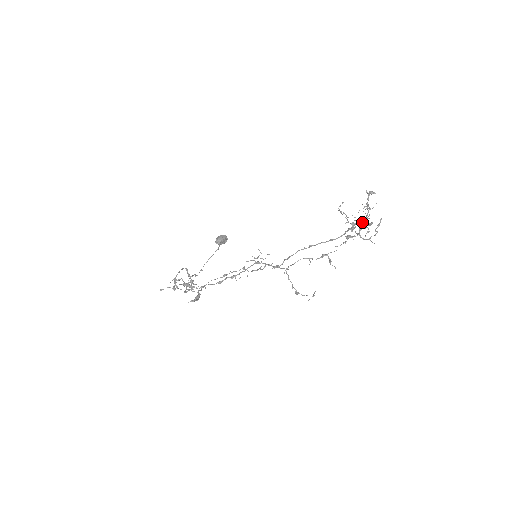
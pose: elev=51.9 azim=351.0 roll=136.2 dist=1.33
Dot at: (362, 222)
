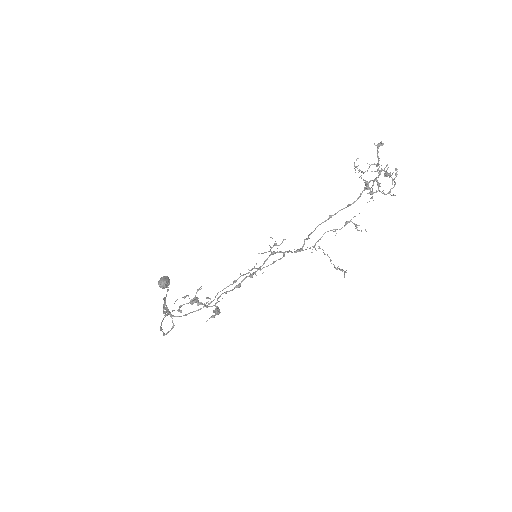
Dot at: occluded
